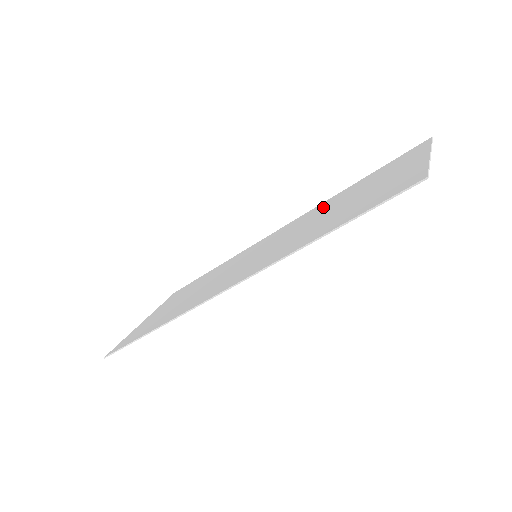
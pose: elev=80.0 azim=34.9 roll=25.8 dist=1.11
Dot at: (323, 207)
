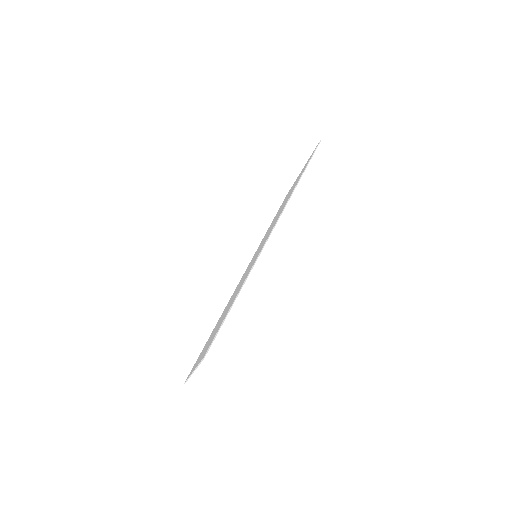
Dot at: (266, 233)
